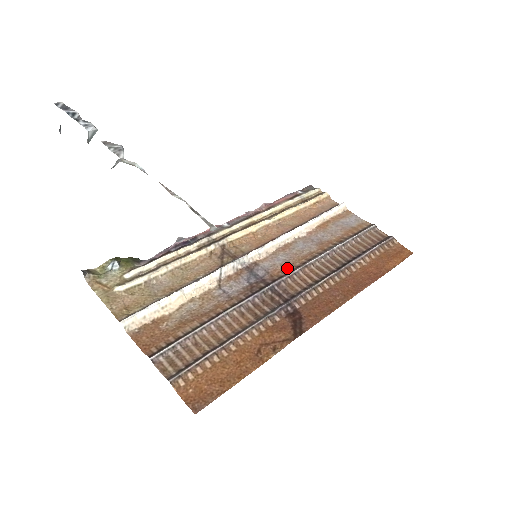
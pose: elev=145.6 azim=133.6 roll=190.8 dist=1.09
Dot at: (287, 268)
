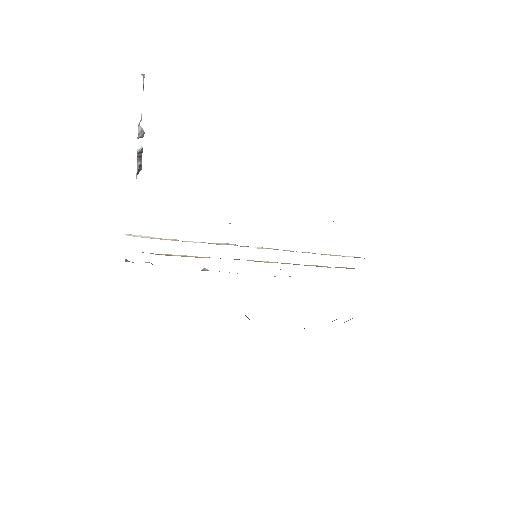
Dot at: occluded
